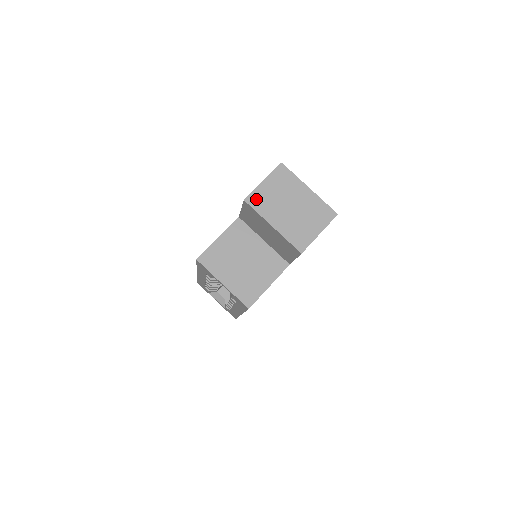
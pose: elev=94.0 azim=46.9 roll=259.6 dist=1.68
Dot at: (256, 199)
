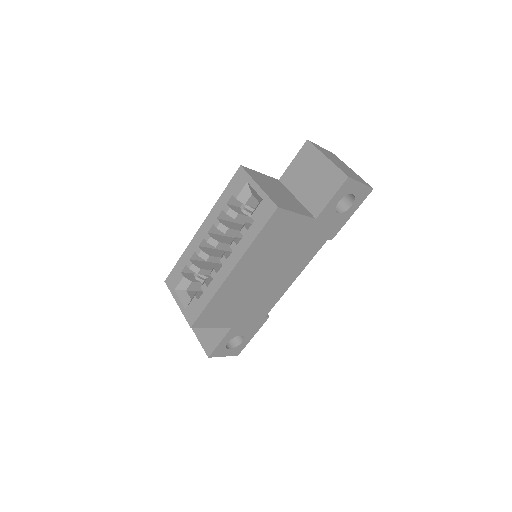
Dot at: (316, 145)
